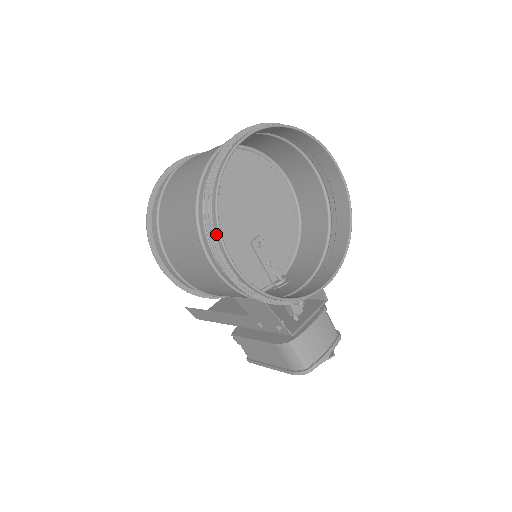
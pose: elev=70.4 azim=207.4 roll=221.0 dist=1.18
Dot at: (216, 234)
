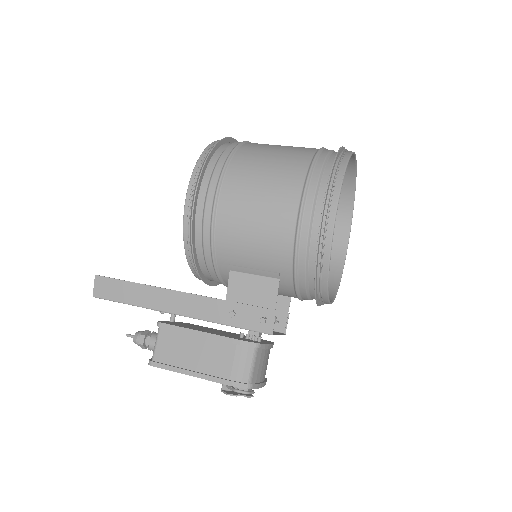
Dot at: (337, 183)
